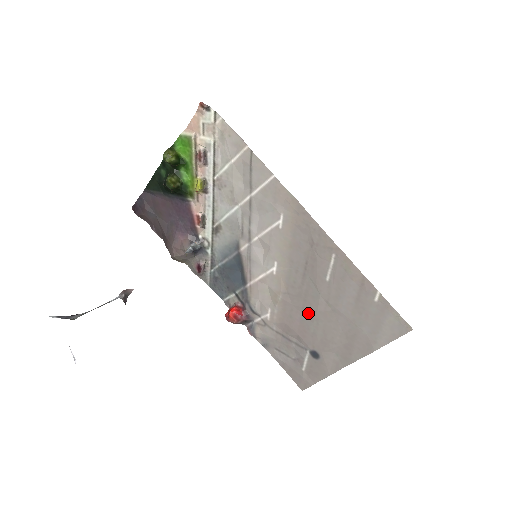
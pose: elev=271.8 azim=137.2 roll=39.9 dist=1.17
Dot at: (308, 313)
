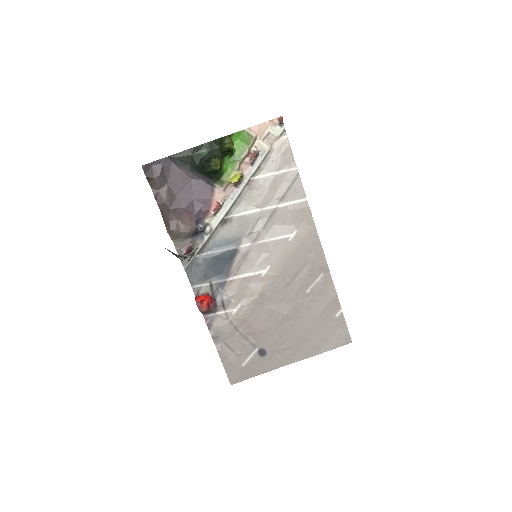
Dot at: (276, 315)
